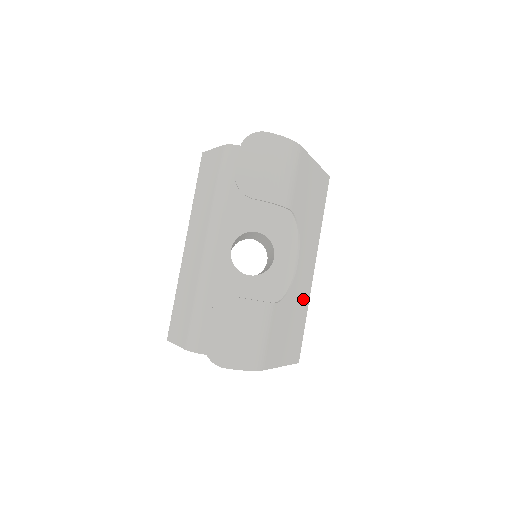
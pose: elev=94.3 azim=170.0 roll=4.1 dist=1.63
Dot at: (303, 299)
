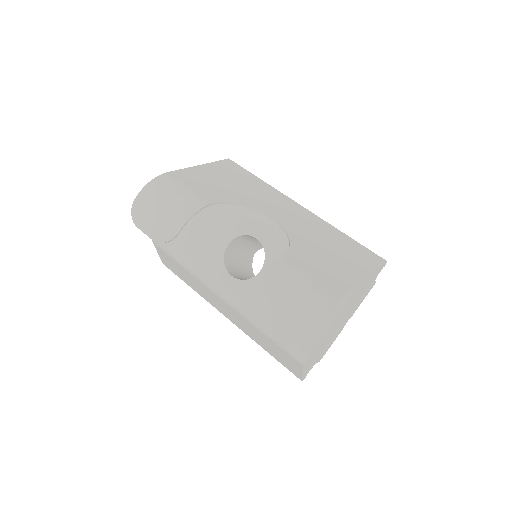
Dot at: (319, 228)
